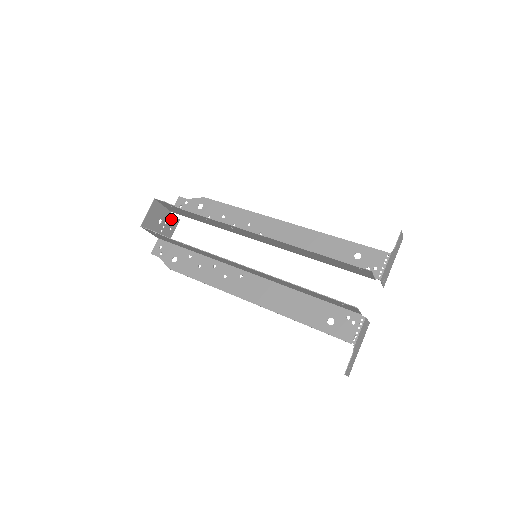
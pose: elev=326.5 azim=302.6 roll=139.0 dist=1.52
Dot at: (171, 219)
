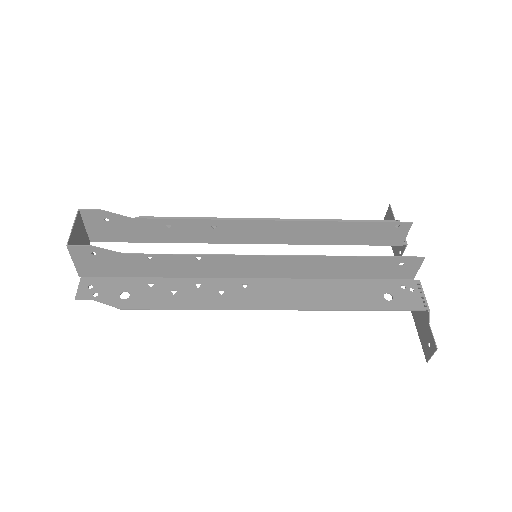
Dot at: occluded
